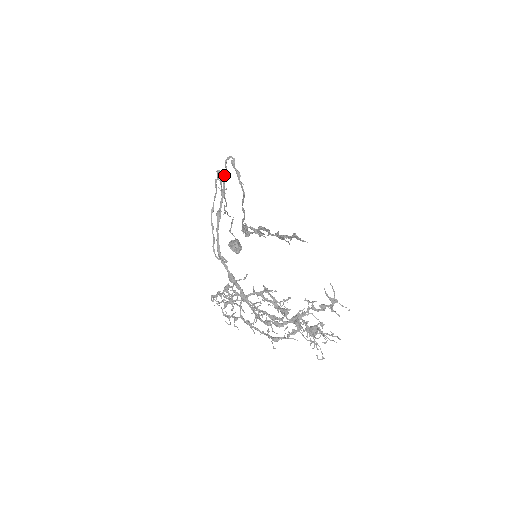
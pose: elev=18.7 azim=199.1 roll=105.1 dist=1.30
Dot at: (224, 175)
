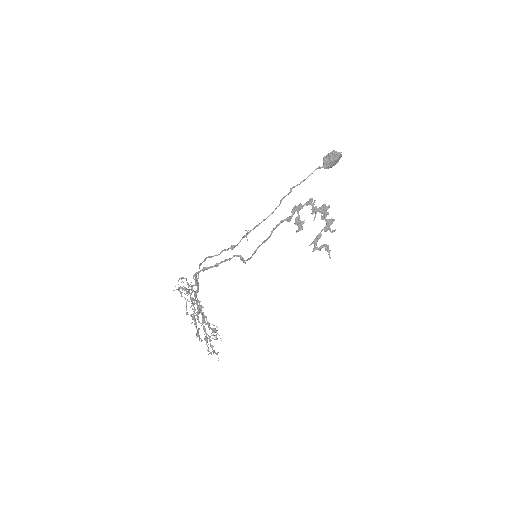
Dot at: (226, 260)
